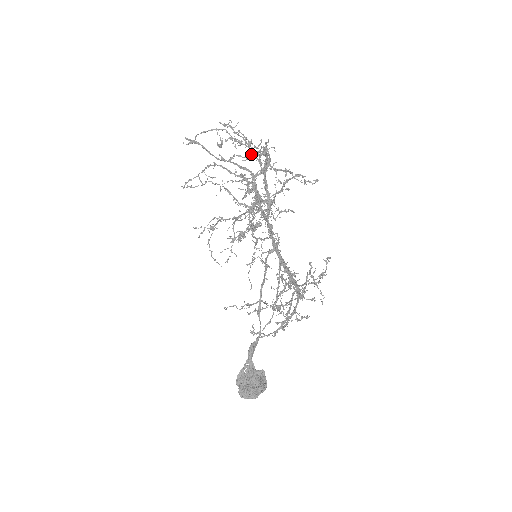
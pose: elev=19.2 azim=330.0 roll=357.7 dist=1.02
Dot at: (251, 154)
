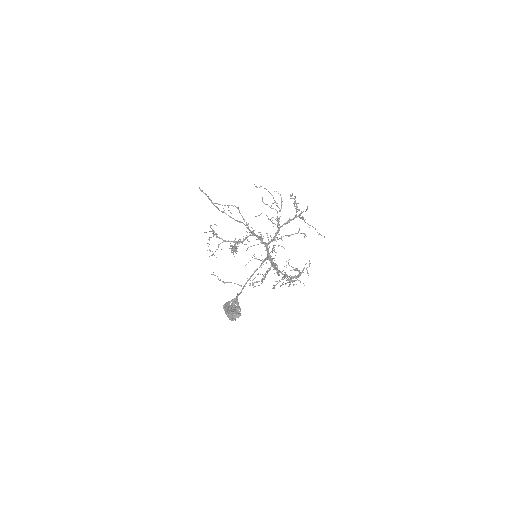
Dot at: occluded
